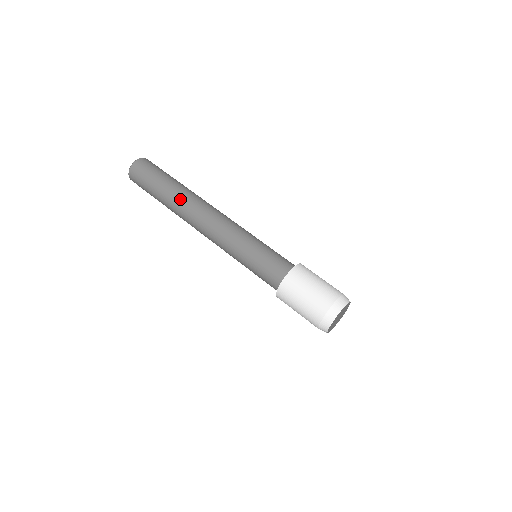
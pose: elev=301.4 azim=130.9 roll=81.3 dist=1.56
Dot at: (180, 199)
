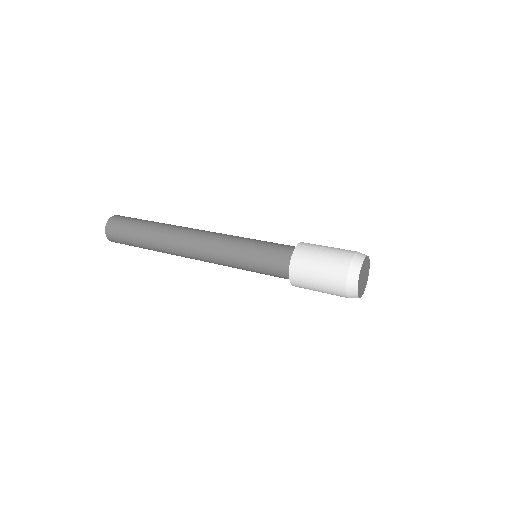
Dot at: occluded
